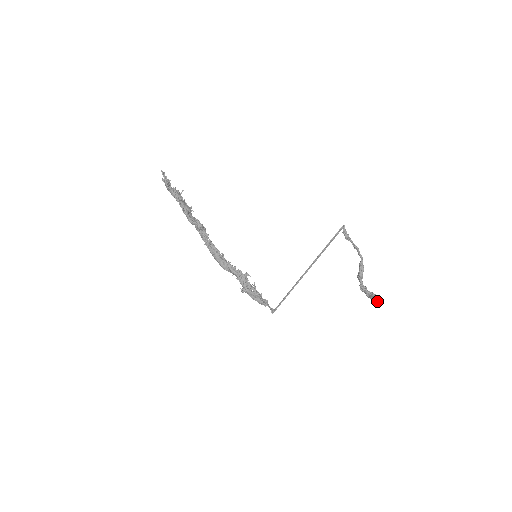
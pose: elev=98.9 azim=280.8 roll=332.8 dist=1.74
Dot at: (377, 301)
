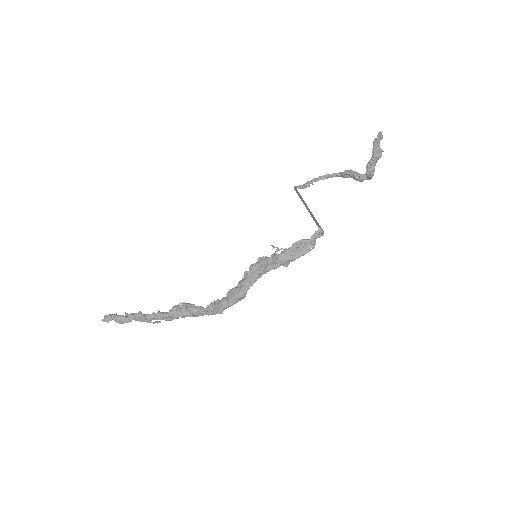
Dot at: (378, 138)
